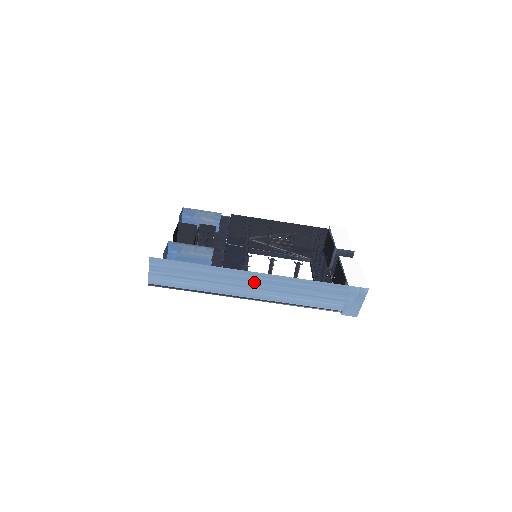
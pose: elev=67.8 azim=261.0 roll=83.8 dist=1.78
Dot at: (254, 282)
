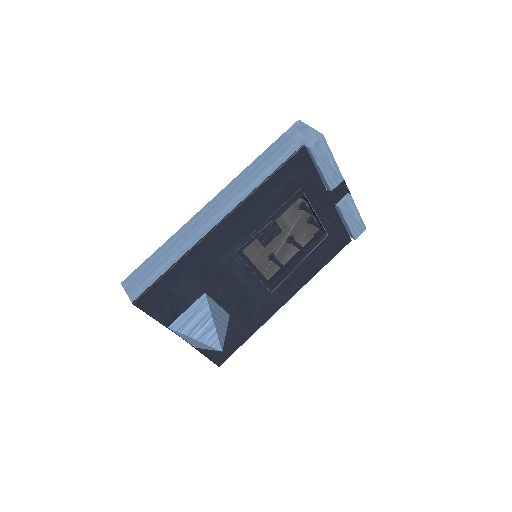
Dot at: (213, 209)
